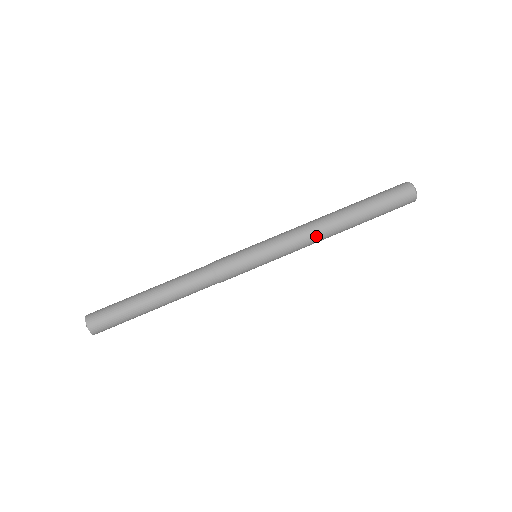
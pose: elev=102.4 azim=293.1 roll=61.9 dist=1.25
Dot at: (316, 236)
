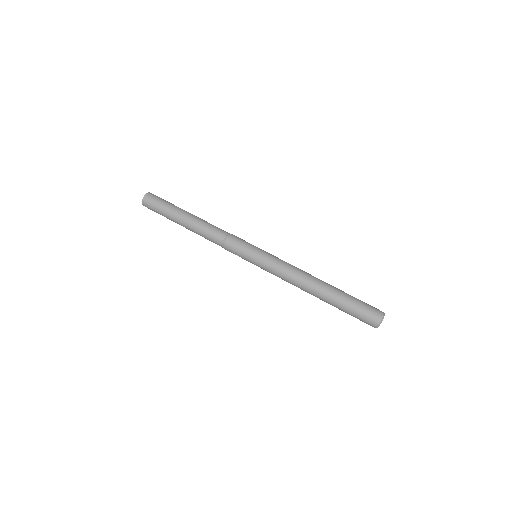
Dot at: (297, 278)
